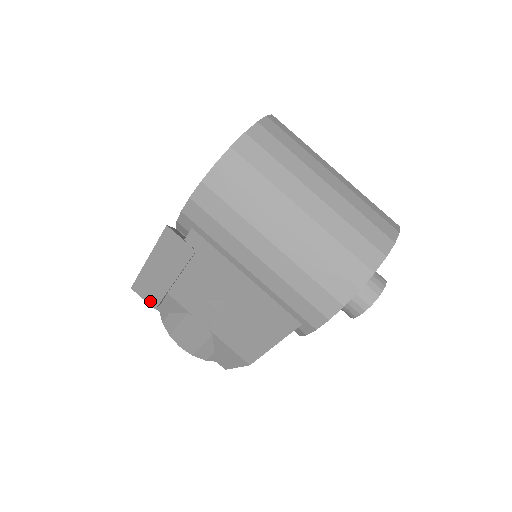
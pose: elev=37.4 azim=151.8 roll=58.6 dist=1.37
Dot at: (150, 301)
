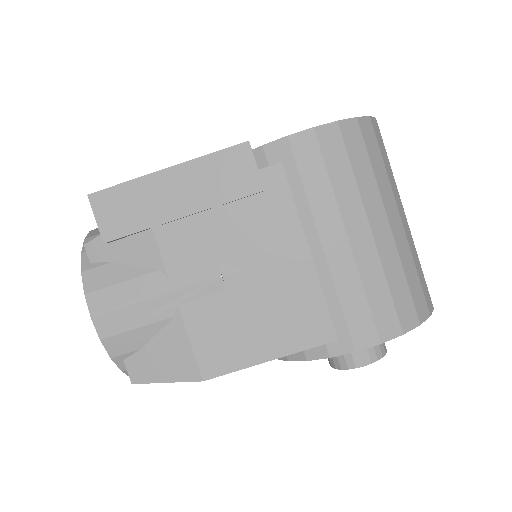
Dot at: (107, 227)
